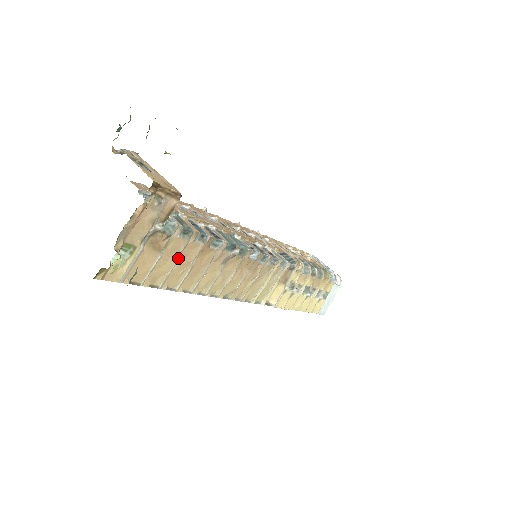
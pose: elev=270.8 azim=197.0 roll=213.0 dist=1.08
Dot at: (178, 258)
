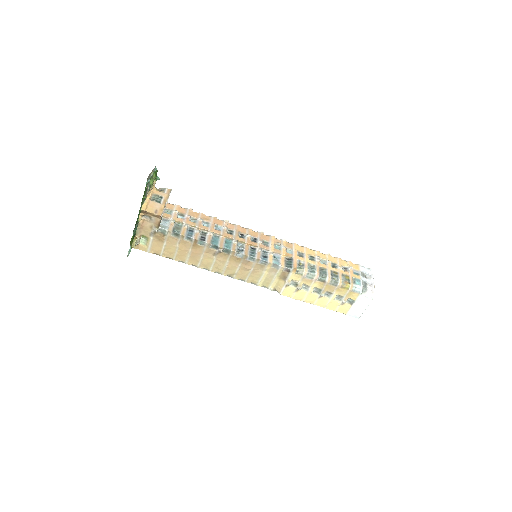
Dot at: (178, 247)
